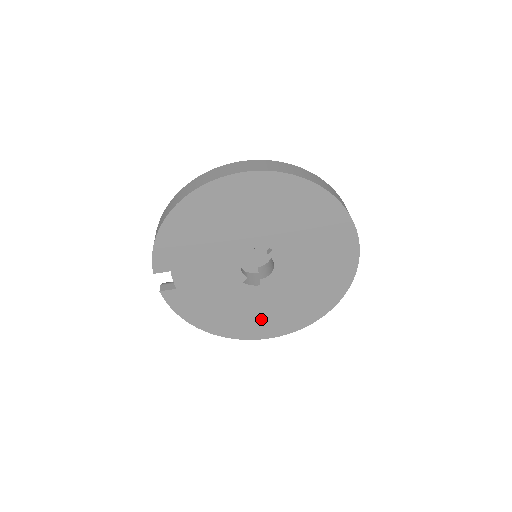
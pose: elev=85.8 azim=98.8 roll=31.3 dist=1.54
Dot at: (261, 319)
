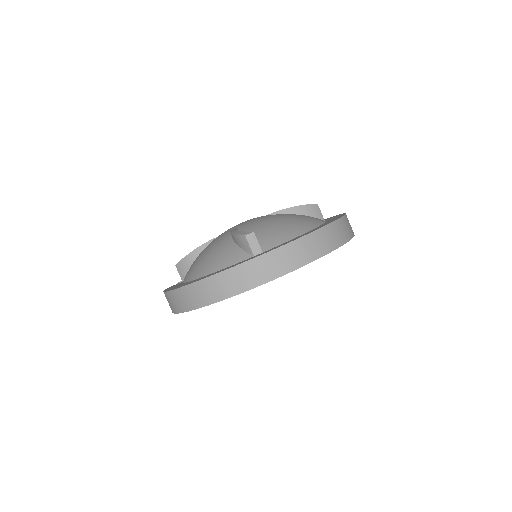
Dot at: occluded
